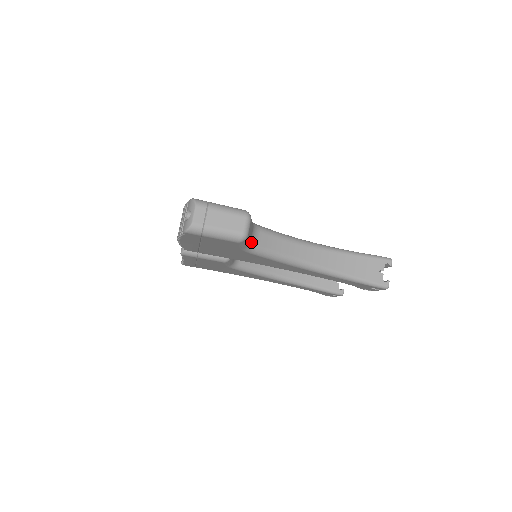
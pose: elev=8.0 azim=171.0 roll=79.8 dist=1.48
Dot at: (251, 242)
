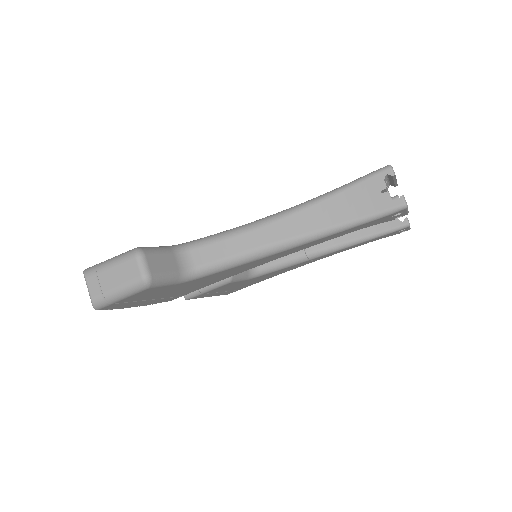
Dot at: (182, 270)
